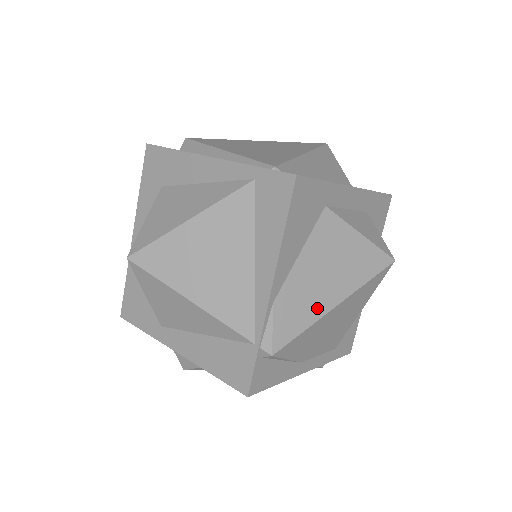
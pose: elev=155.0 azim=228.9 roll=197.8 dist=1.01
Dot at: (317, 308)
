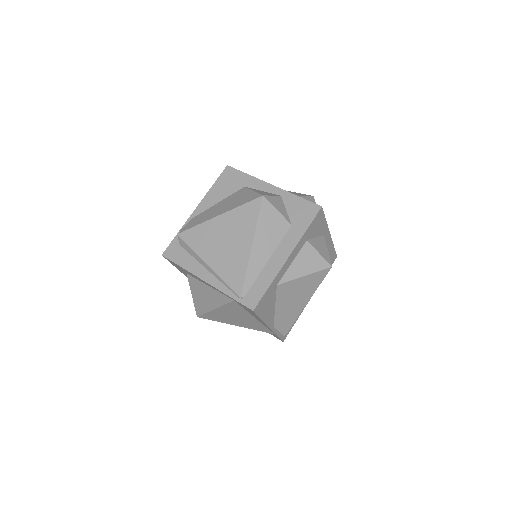
Dot at: (297, 312)
